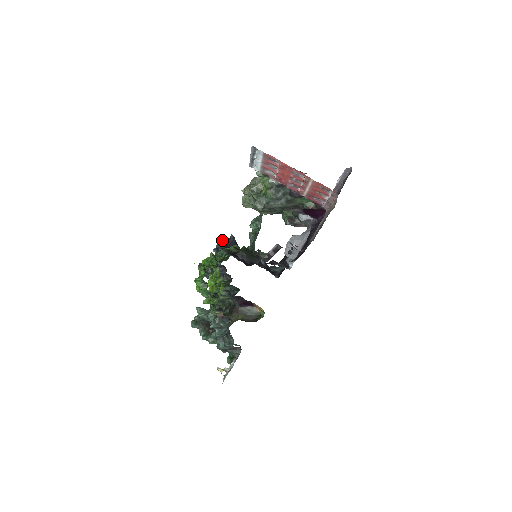
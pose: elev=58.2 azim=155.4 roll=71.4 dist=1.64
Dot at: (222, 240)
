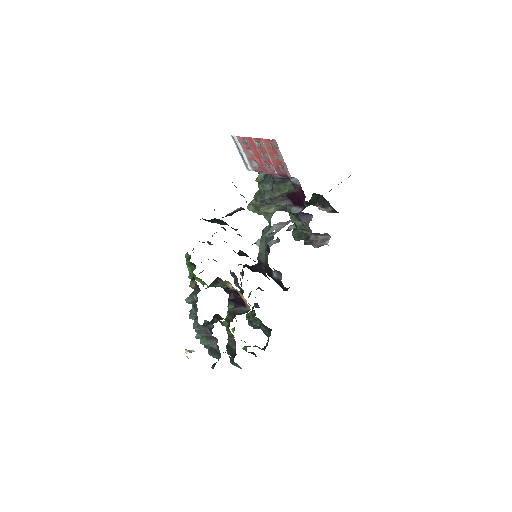
Dot at: occluded
